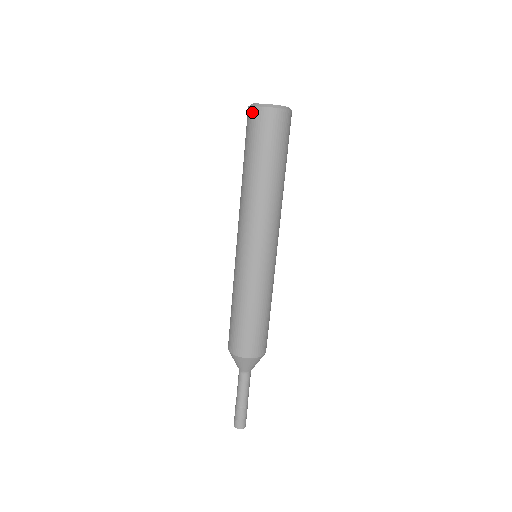
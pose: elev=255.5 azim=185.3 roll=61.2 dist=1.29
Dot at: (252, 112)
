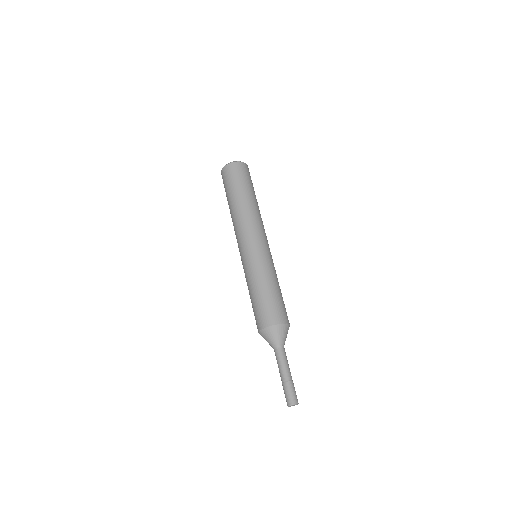
Dot at: (231, 166)
